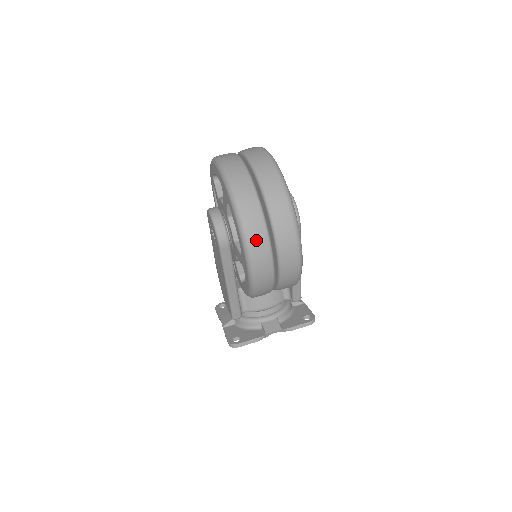
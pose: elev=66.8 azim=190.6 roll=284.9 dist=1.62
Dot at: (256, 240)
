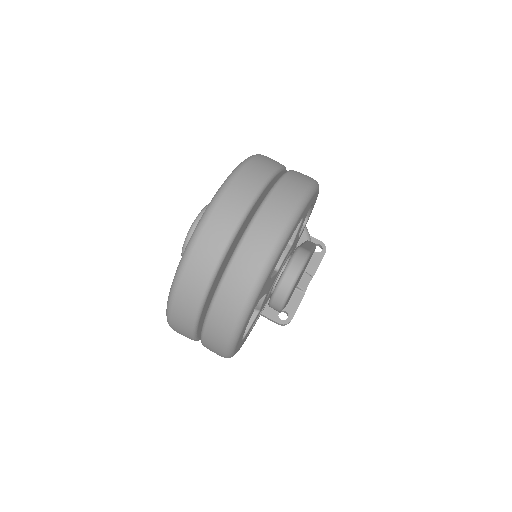
Dot at: (178, 327)
